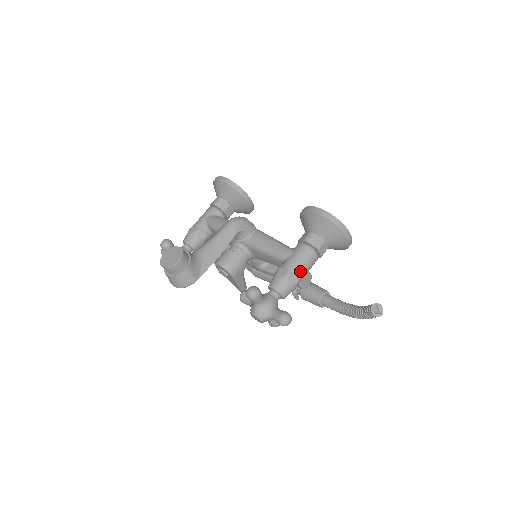
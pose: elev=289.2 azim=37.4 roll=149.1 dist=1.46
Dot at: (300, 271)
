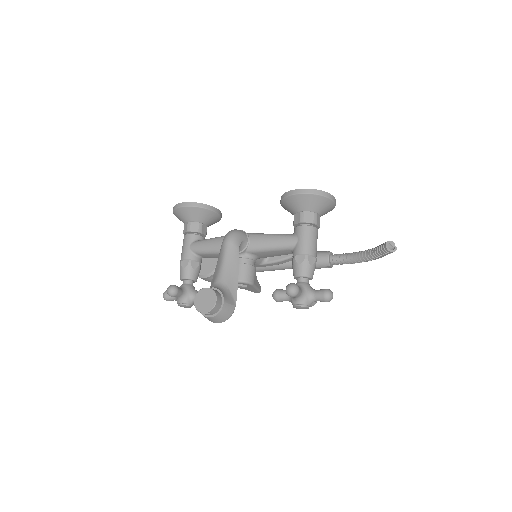
Dot at: (313, 250)
